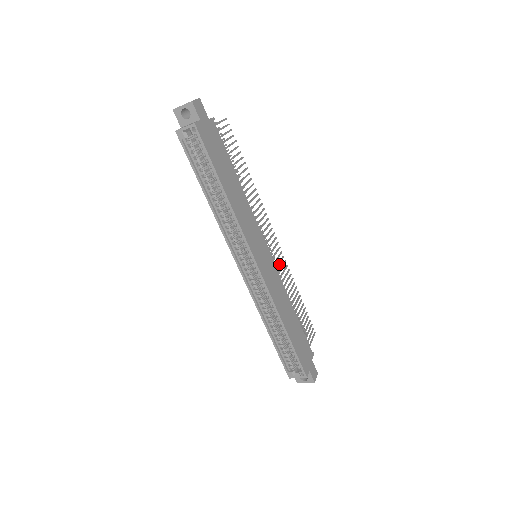
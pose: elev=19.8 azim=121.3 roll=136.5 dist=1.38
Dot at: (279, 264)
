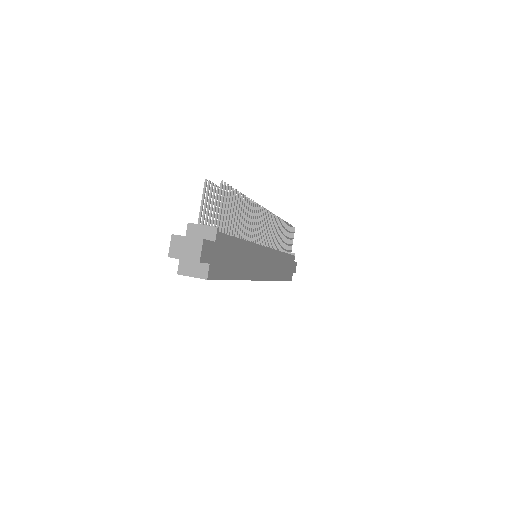
Dot at: (273, 233)
